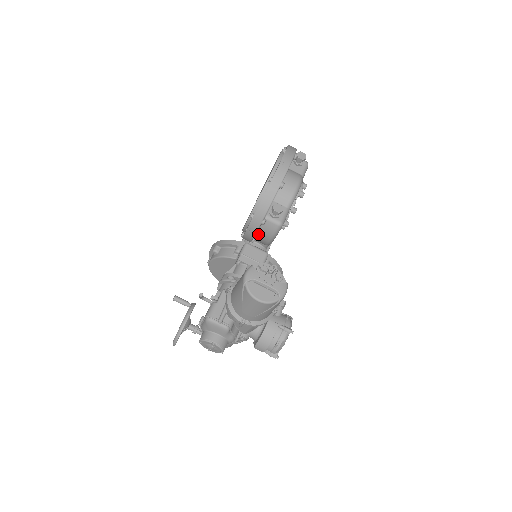
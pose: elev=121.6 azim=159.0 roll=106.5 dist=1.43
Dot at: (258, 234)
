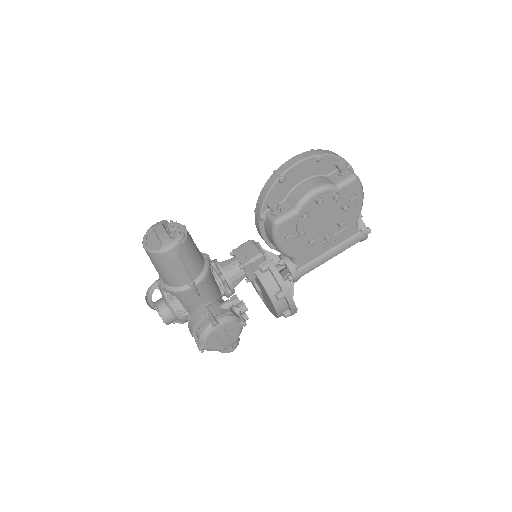
Dot at: (267, 235)
